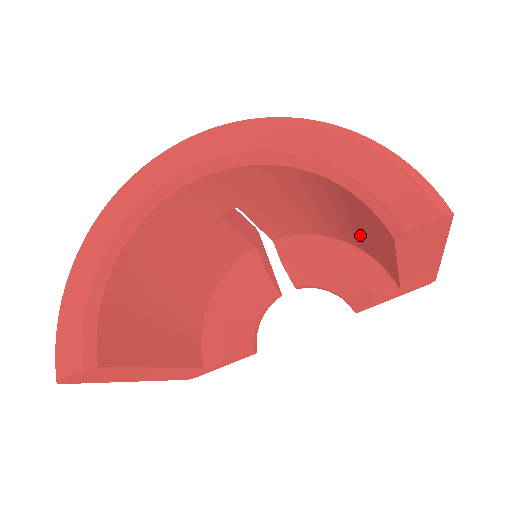
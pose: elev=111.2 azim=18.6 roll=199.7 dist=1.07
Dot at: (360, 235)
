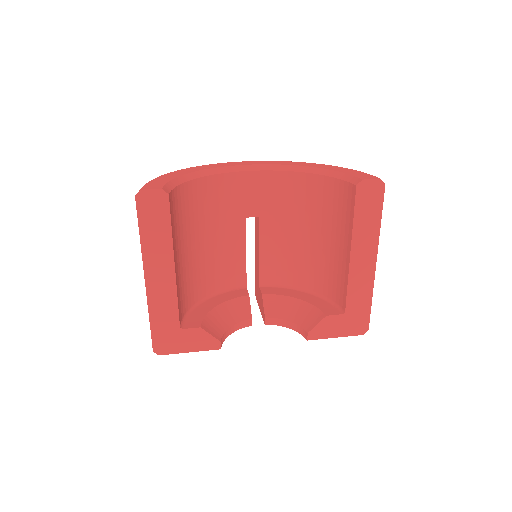
Dot at: (327, 256)
